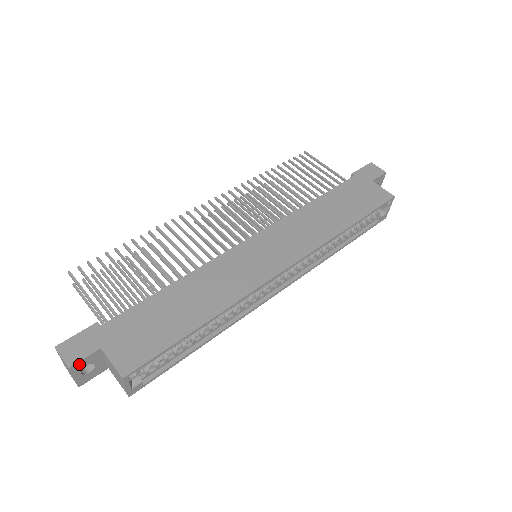
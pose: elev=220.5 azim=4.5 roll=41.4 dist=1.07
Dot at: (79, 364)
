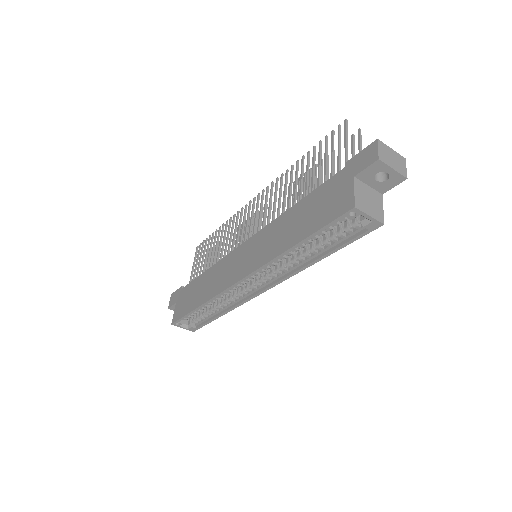
Dot at: (172, 307)
